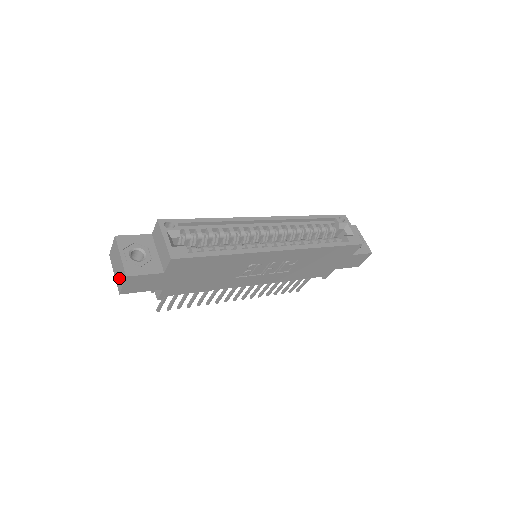
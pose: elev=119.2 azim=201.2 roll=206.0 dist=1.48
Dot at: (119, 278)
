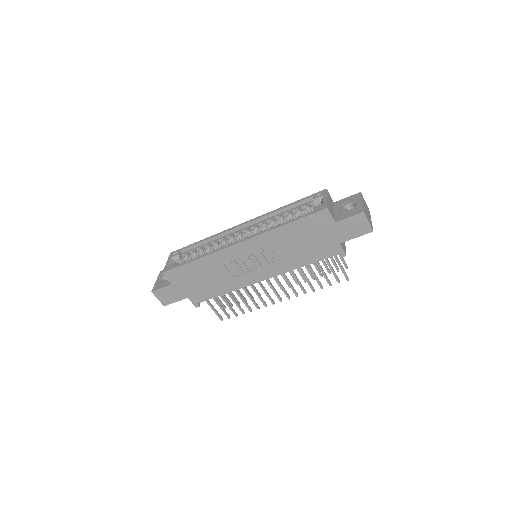
Dot at: occluded
